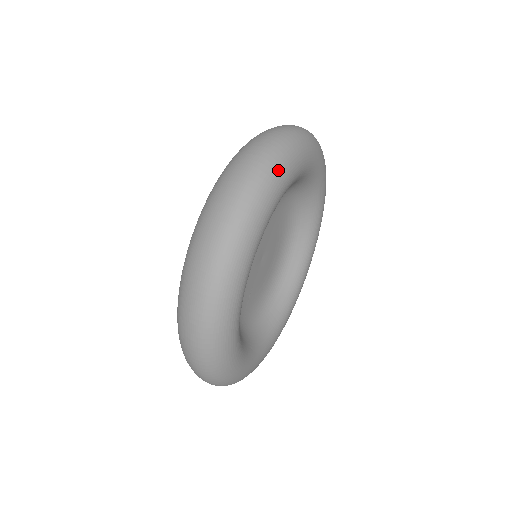
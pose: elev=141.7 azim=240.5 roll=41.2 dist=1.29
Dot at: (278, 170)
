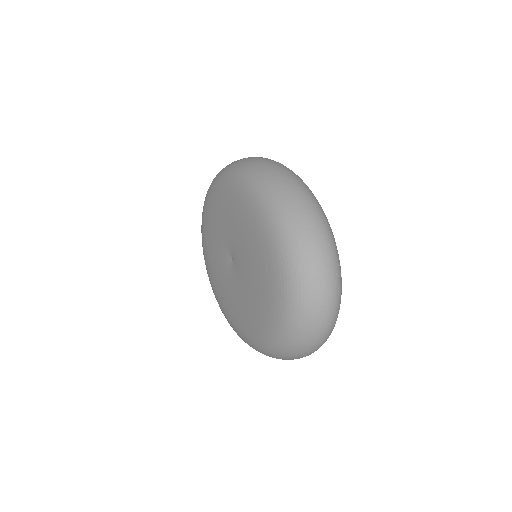
Dot at: occluded
